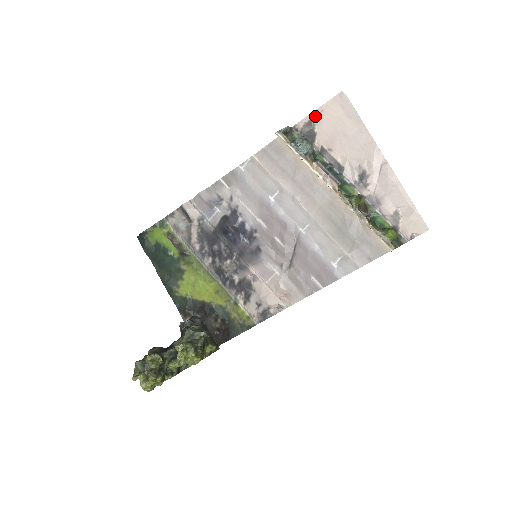
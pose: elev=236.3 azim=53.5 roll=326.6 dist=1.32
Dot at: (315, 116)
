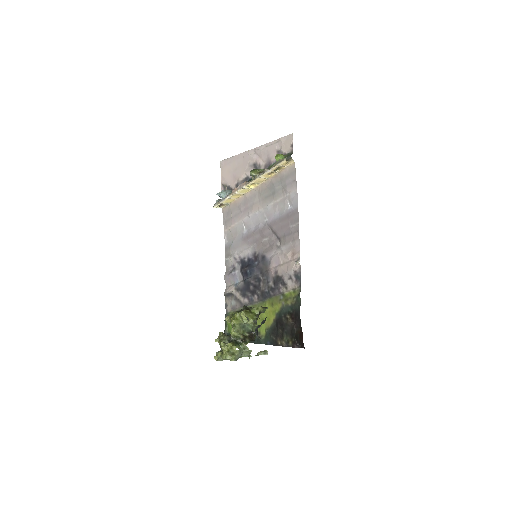
Dot at: (223, 183)
